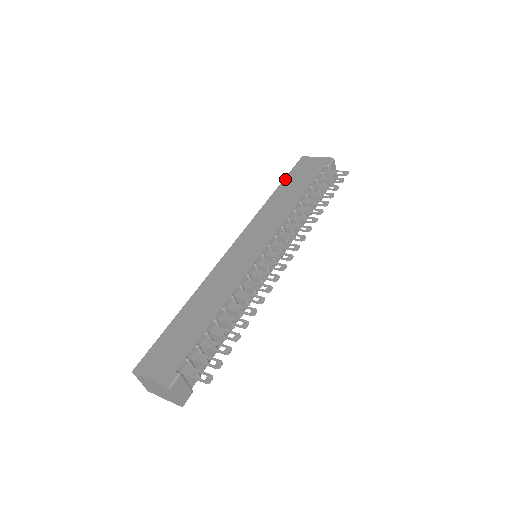
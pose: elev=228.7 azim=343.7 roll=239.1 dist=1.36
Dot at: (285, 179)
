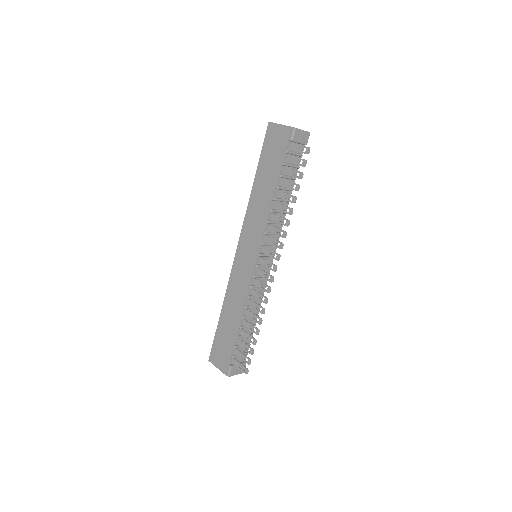
Dot at: (259, 163)
